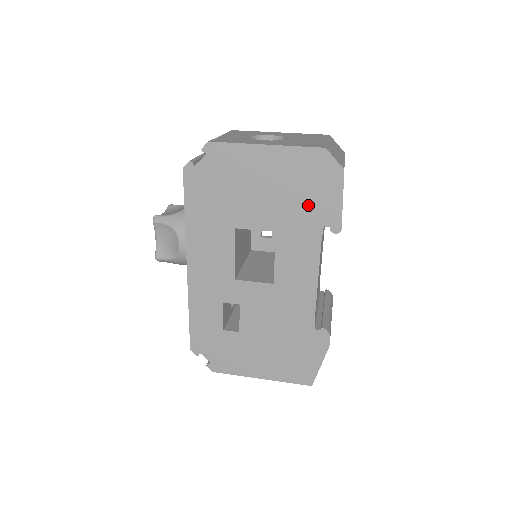
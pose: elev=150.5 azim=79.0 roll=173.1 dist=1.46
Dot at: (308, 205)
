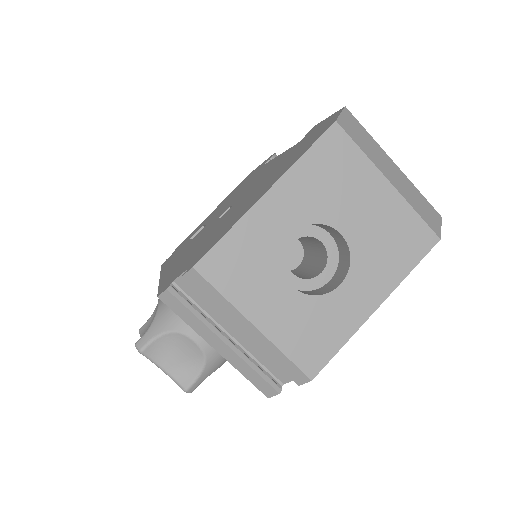
Dot at: occluded
